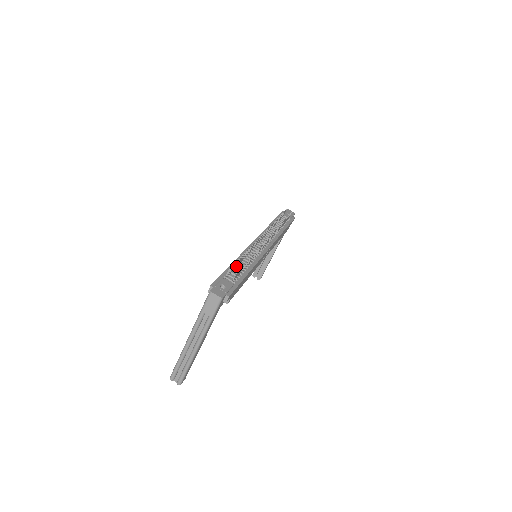
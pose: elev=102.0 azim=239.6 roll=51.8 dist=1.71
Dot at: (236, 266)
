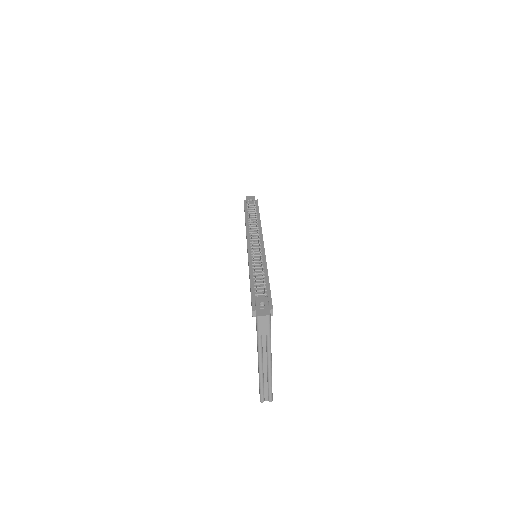
Dot at: occluded
